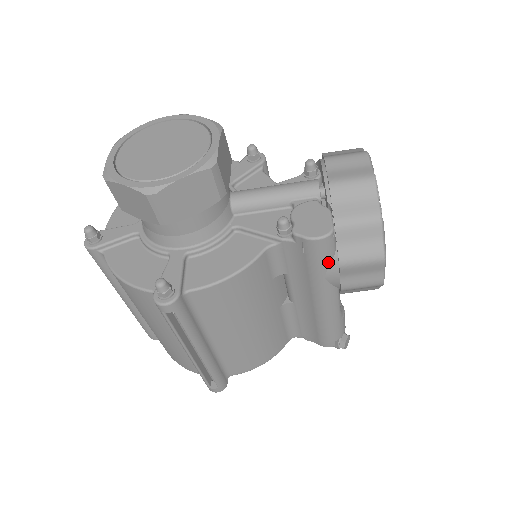
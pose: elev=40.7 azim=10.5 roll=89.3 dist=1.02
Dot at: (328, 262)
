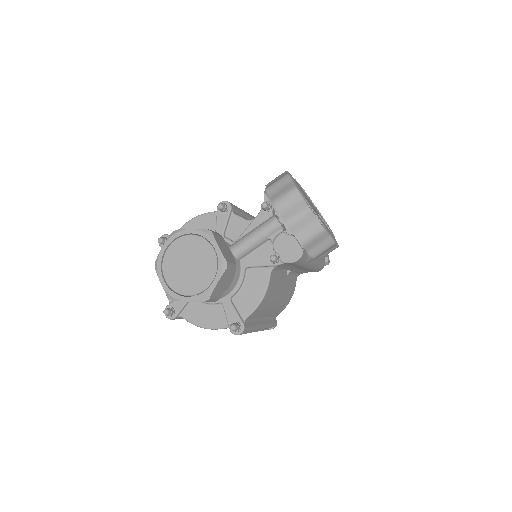
Dot at: (306, 259)
